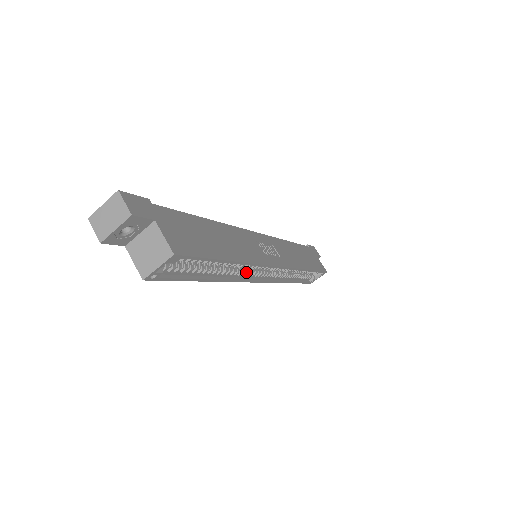
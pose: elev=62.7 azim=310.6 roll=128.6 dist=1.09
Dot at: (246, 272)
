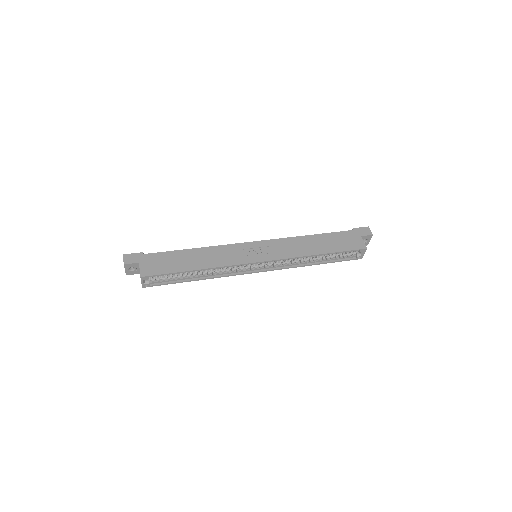
Dot at: (233, 270)
